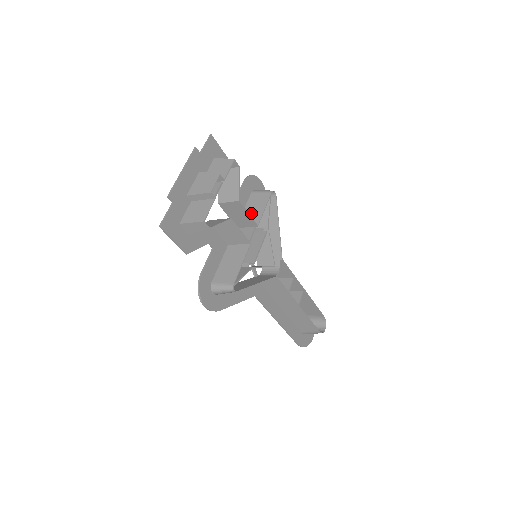
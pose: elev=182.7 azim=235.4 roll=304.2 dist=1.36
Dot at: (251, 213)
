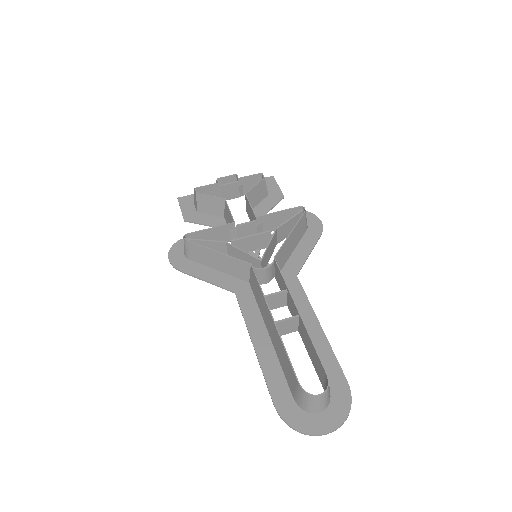
Dot at: (271, 221)
